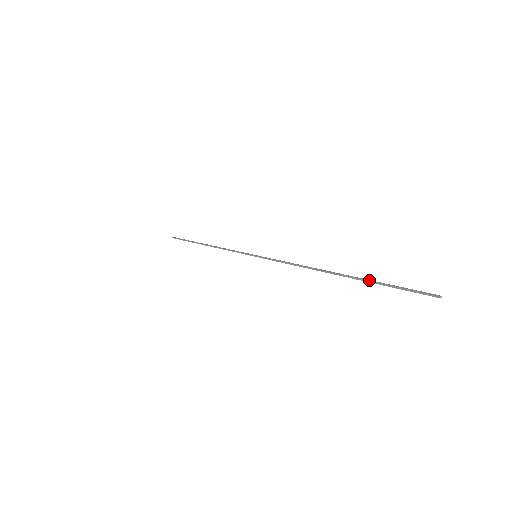
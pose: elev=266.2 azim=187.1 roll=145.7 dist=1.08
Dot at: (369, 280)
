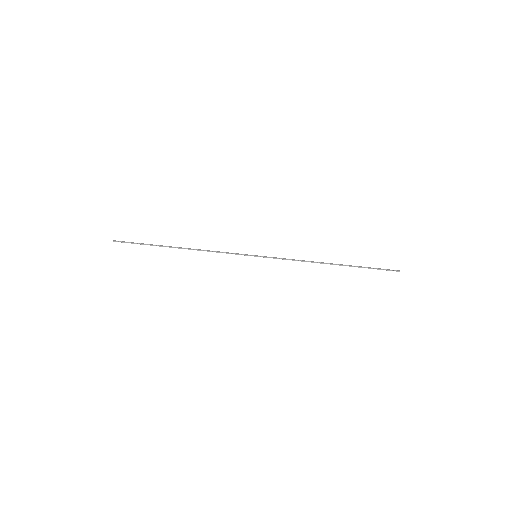
Dot at: (360, 267)
